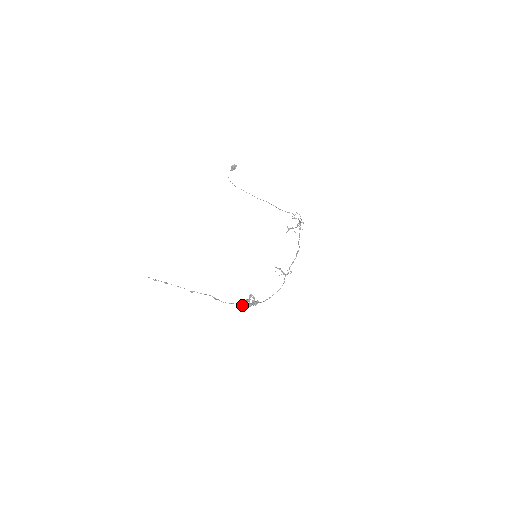
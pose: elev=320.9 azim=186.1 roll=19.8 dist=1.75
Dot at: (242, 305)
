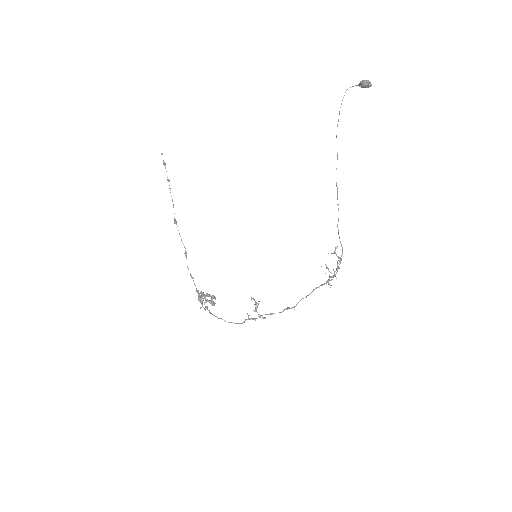
Dot at: (197, 292)
